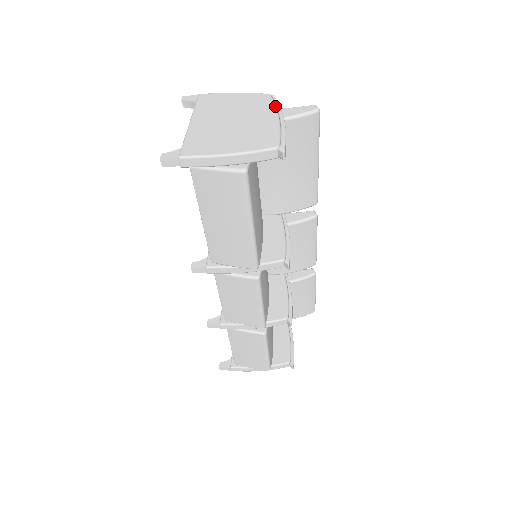
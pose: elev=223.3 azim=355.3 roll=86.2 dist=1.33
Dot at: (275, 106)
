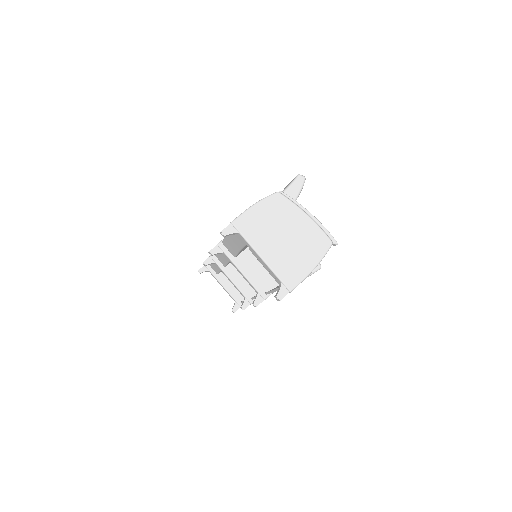
Dot at: (295, 204)
